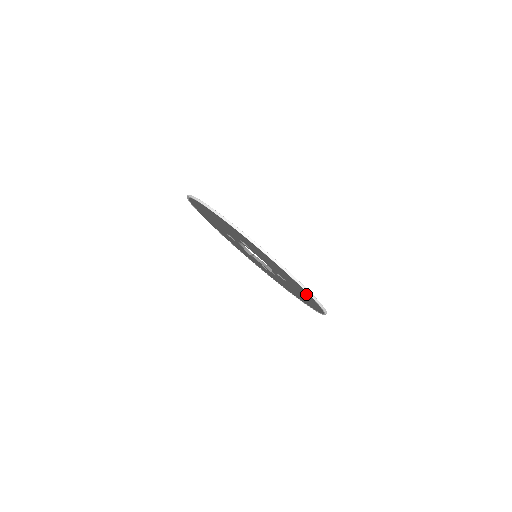
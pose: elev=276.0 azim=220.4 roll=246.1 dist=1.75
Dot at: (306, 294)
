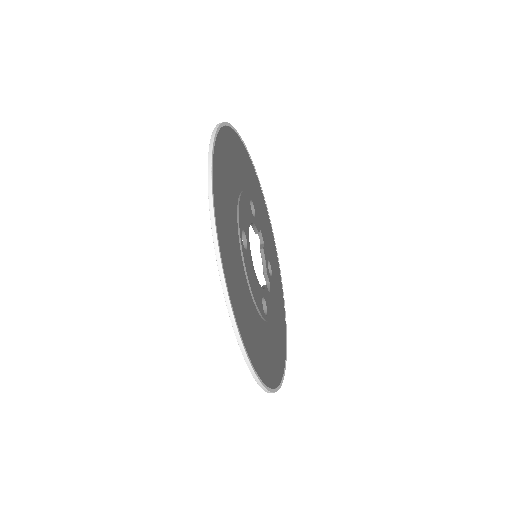
Dot at: occluded
